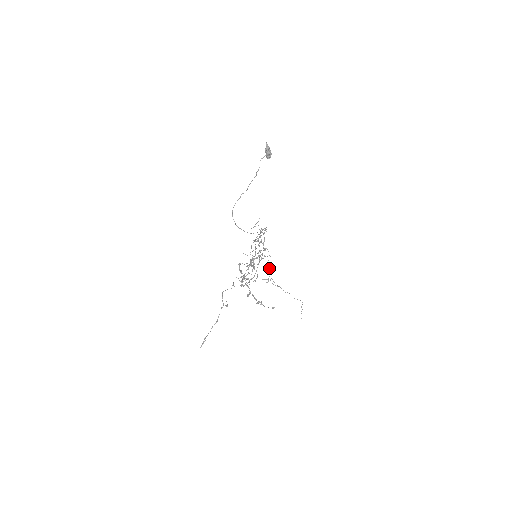
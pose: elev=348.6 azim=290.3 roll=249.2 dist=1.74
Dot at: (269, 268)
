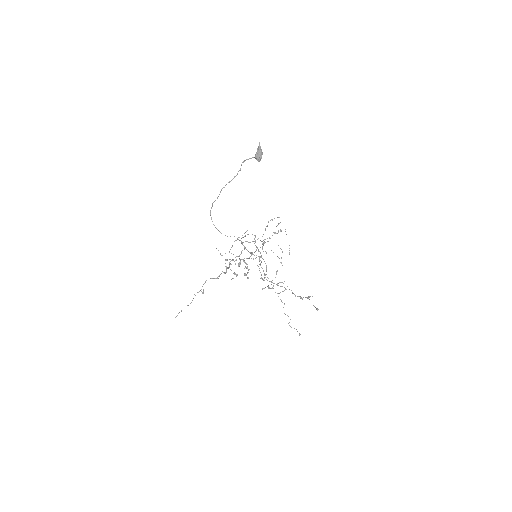
Dot at: (276, 271)
